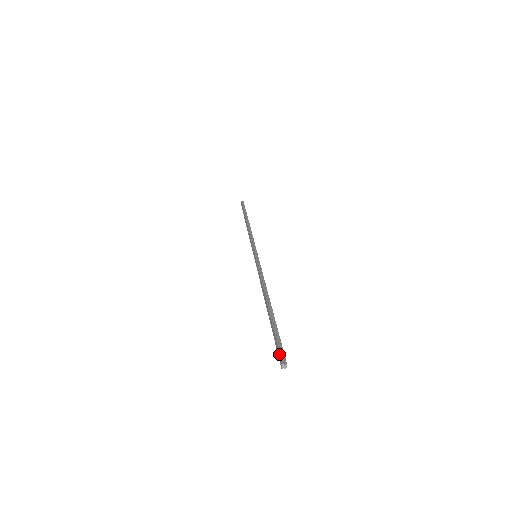
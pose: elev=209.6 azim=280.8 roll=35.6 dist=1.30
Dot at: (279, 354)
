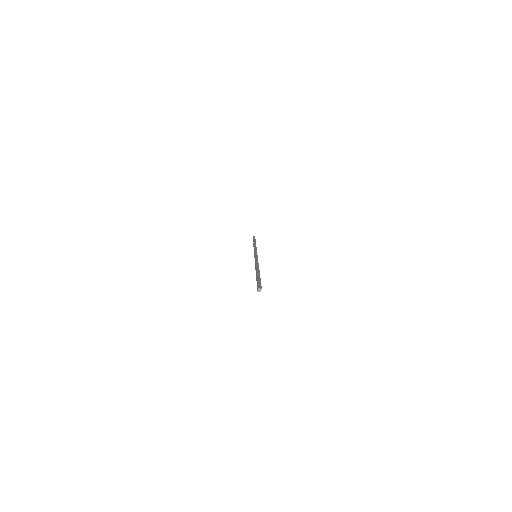
Dot at: (258, 285)
